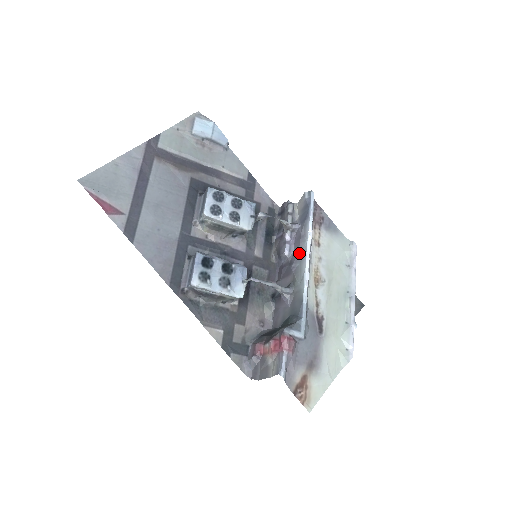
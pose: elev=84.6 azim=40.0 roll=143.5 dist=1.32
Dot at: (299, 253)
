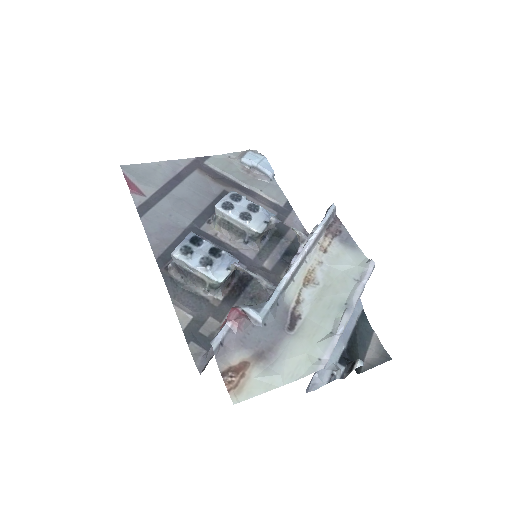
Dot at: occluded
